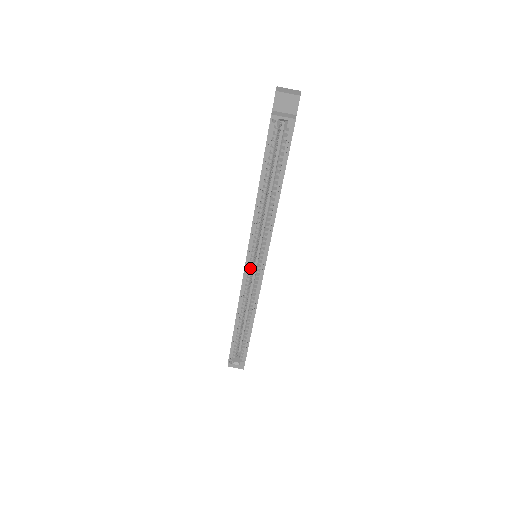
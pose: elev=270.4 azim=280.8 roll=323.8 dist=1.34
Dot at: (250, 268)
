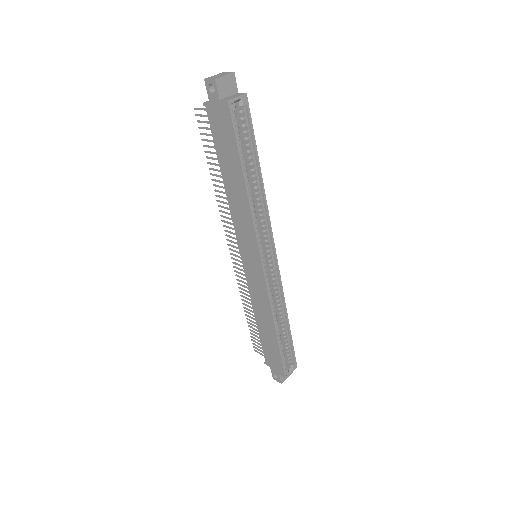
Dot at: (265, 267)
